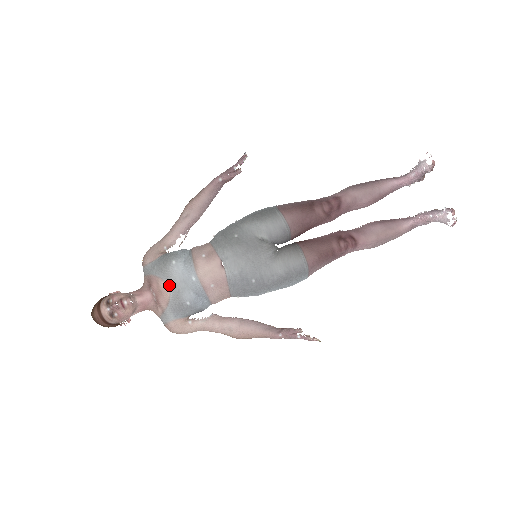
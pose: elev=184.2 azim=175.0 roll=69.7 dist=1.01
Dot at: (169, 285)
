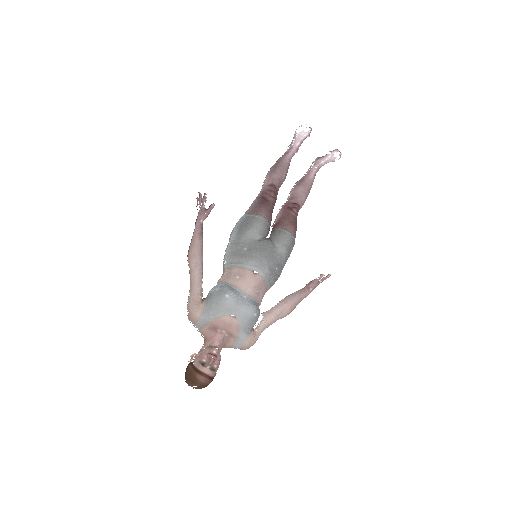
Dot at: occluded
